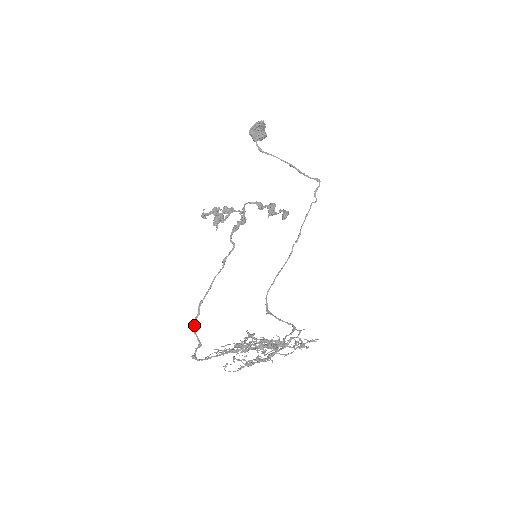
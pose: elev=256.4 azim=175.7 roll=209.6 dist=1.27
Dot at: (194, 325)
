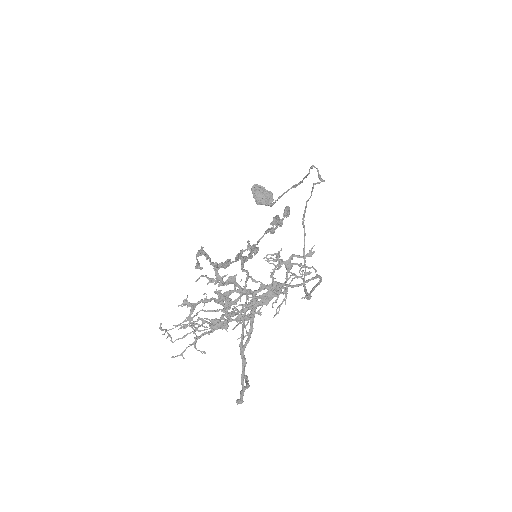
Dot at: (244, 375)
